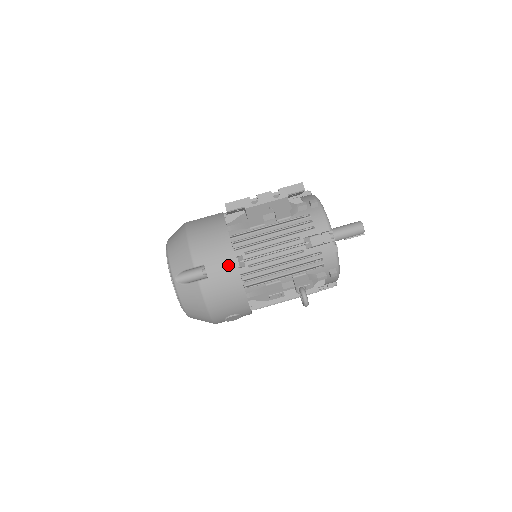
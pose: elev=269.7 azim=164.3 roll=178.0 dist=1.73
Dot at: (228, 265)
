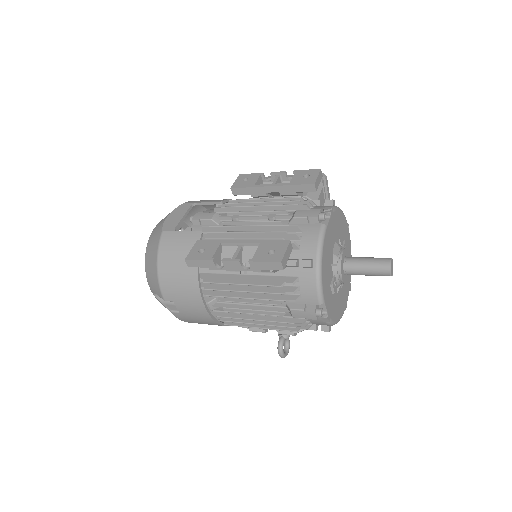
Dot at: (198, 309)
